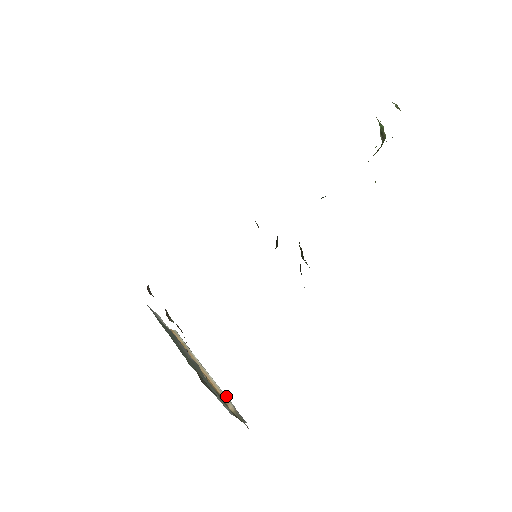
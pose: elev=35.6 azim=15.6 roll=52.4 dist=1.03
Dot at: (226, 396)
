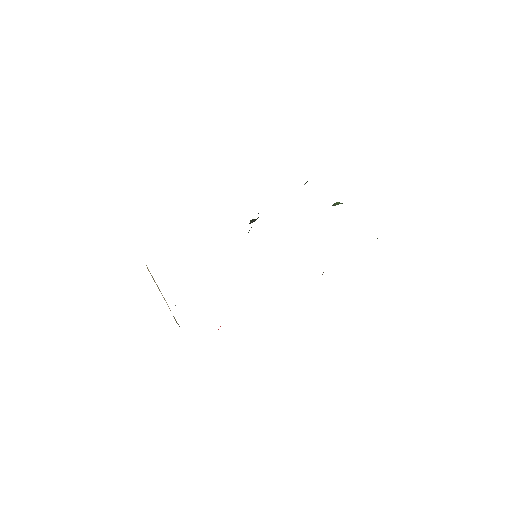
Dot at: occluded
